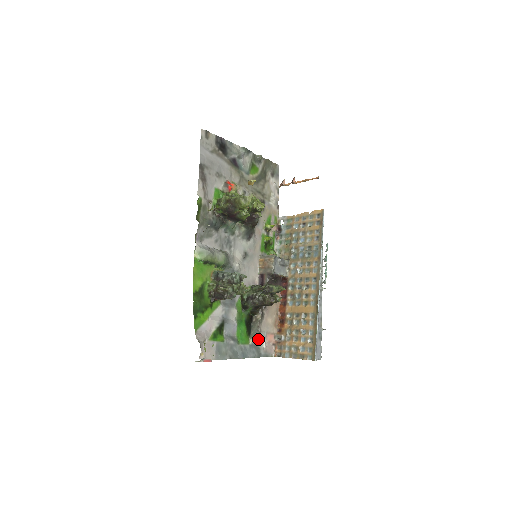
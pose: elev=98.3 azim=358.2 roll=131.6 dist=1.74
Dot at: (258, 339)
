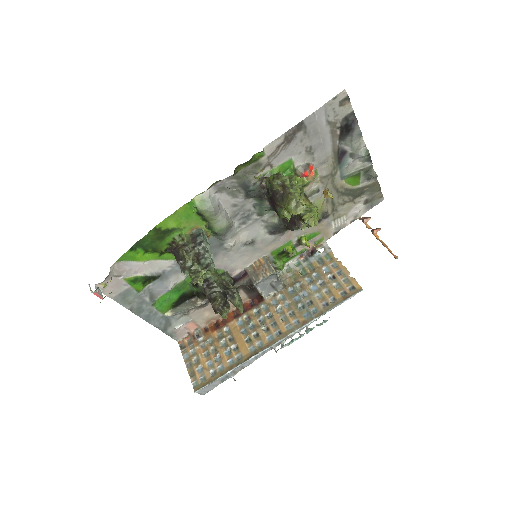
Dot at: (178, 318)
